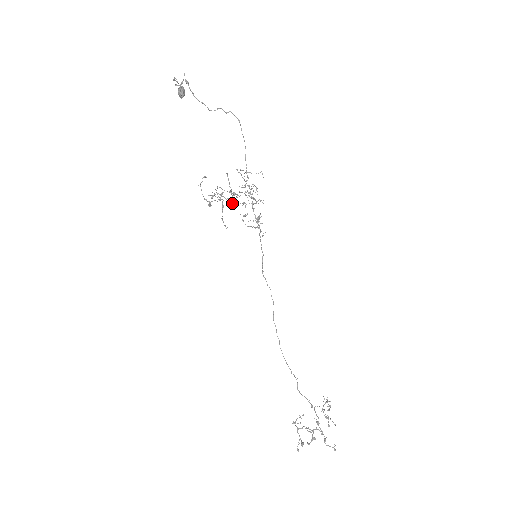
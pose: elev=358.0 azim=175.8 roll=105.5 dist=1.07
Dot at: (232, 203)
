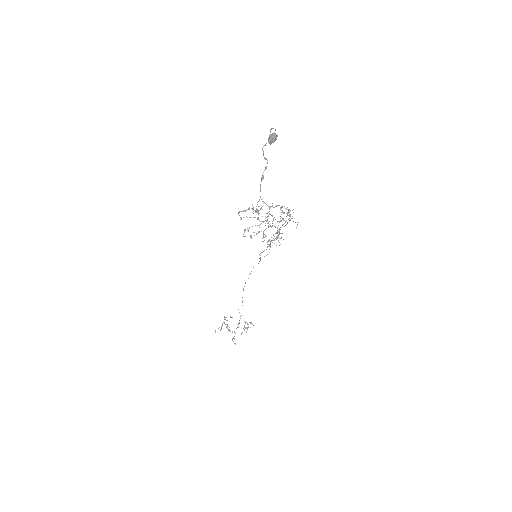
Dot at: occluded
